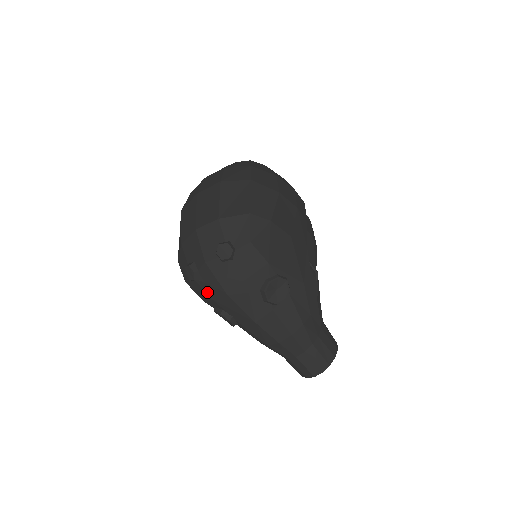
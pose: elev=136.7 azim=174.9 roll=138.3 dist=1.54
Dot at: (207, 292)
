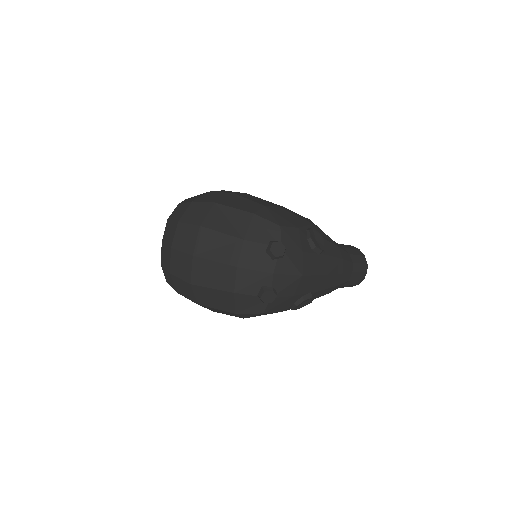
Dot at: (288, 295)
